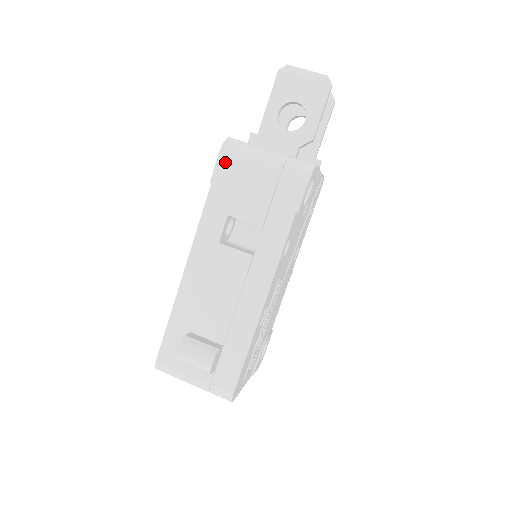
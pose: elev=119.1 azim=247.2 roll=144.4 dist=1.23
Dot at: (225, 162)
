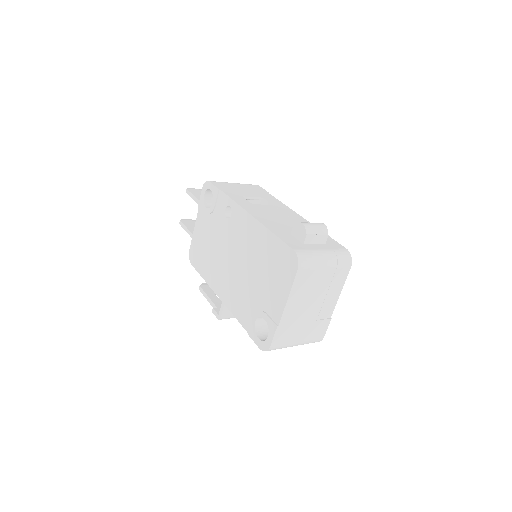
Dot at: (217, 184)
